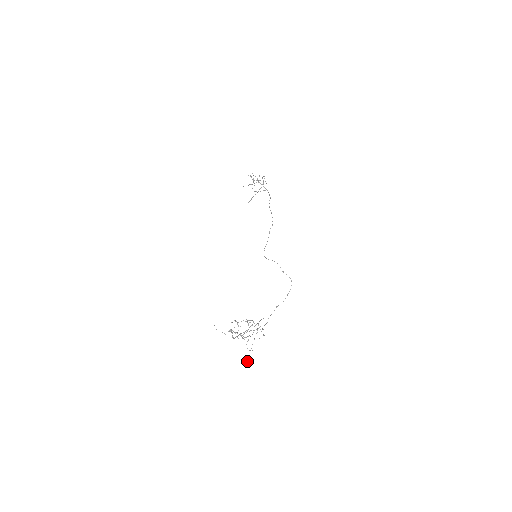
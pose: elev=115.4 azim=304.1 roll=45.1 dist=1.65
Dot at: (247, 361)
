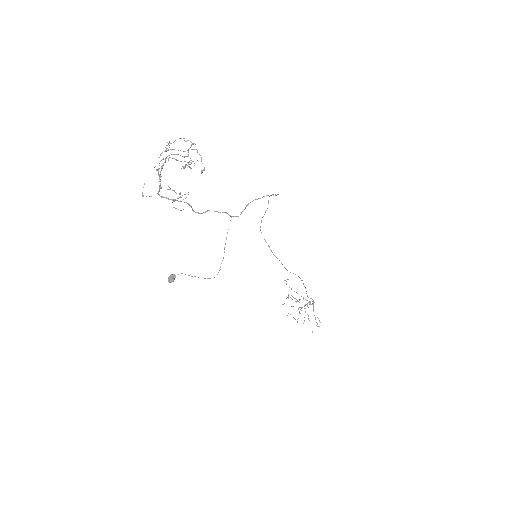
Dot at: (170, 275)
